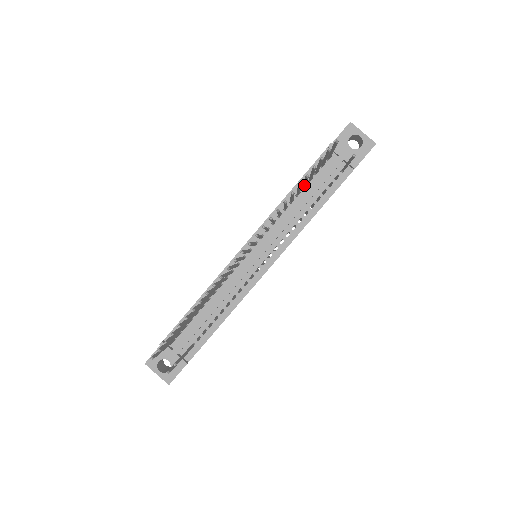
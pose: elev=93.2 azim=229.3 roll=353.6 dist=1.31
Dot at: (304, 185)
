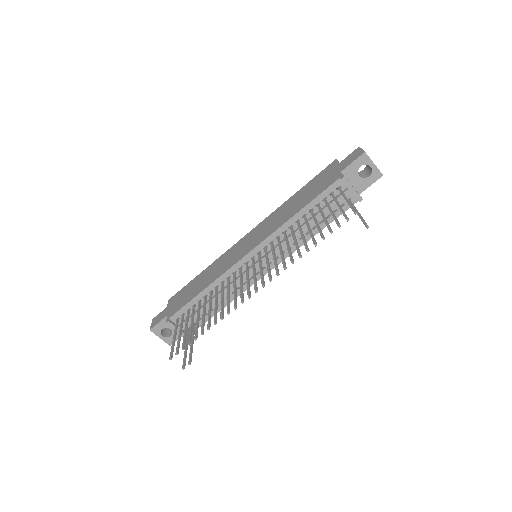
Dot at: (313, 218)
